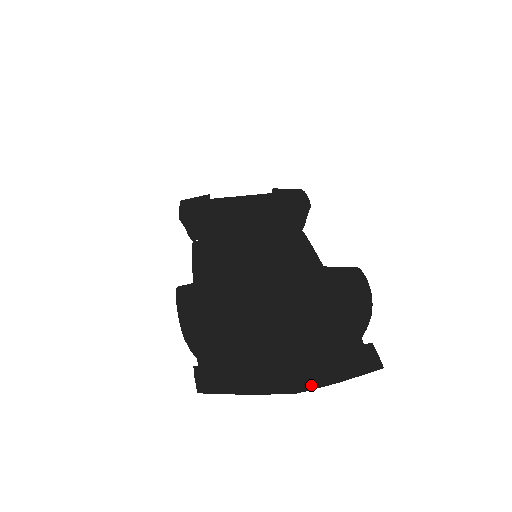
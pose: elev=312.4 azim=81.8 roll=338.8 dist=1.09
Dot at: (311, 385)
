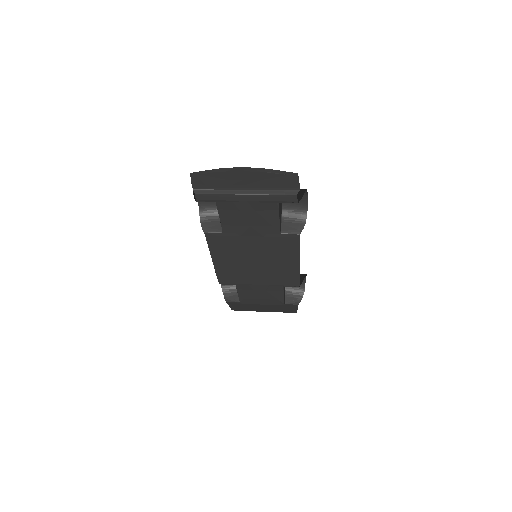
Dot at: (252, 170)
